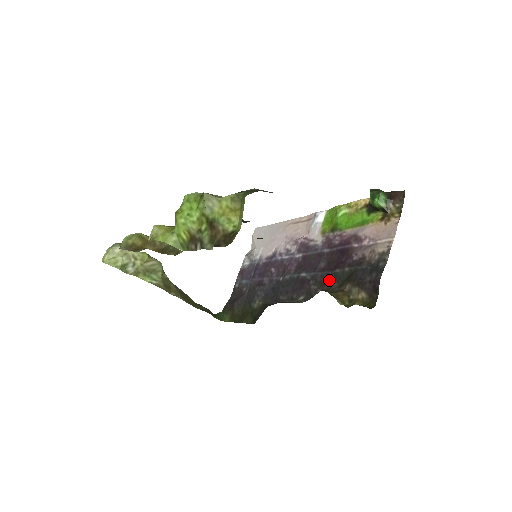
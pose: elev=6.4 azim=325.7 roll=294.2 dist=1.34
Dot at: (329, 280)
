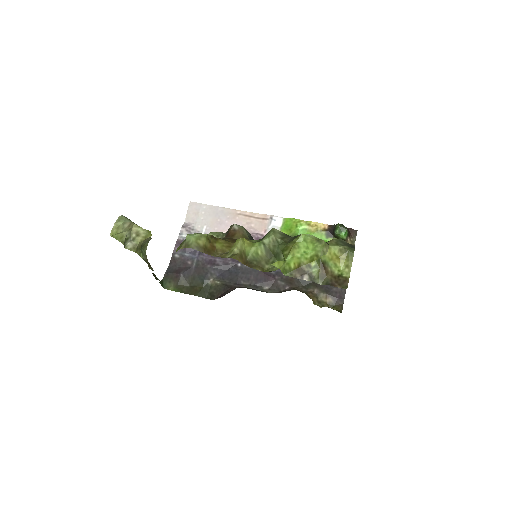
Dot at: (295, 280)
